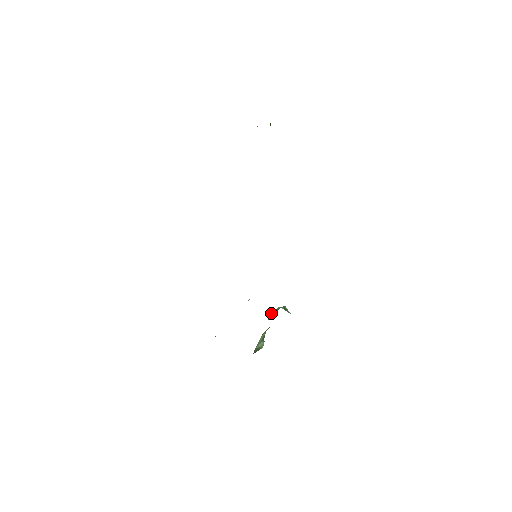
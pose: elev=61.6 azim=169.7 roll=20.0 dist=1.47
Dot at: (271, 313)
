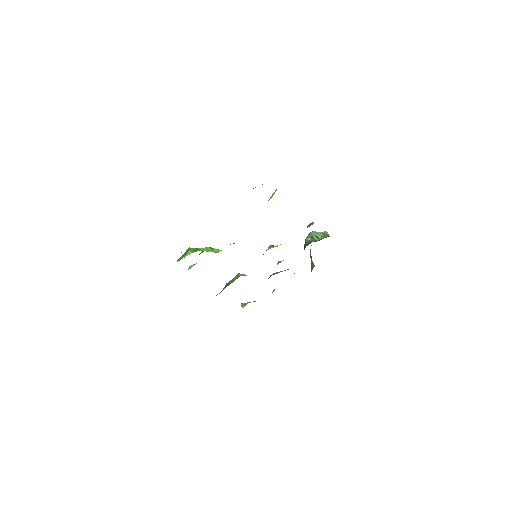
Dot at: occluded
